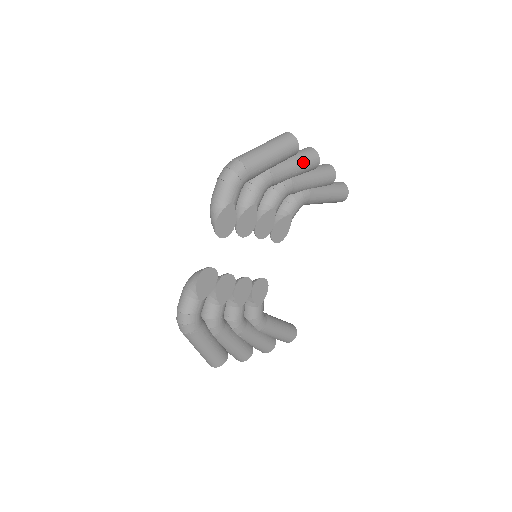
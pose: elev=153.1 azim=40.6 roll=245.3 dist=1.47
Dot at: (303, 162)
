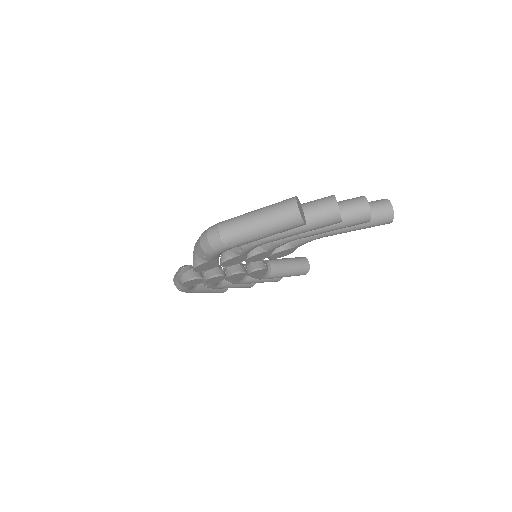
Dot at: (313, 227)
